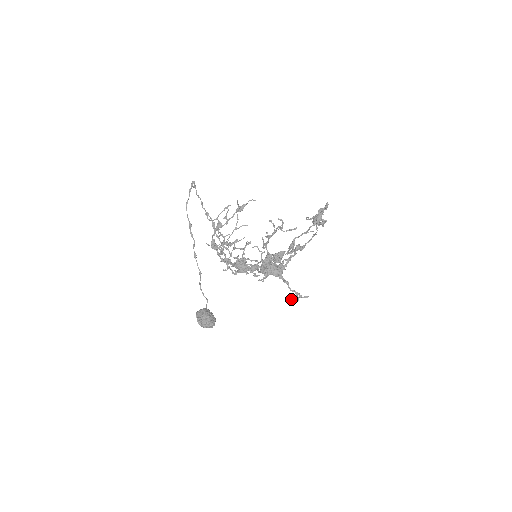
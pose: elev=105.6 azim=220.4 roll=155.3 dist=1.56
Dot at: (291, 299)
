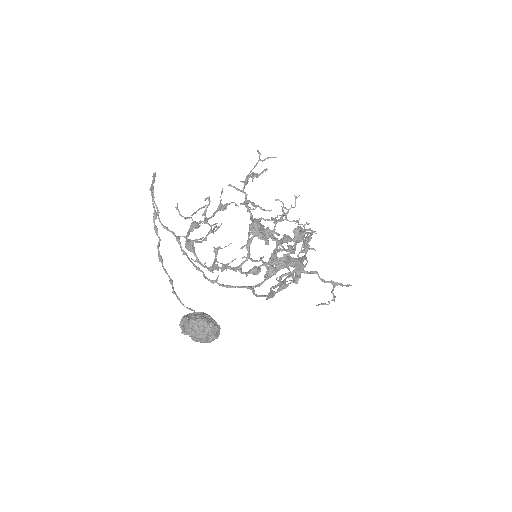
Dot at: (321, 304)
